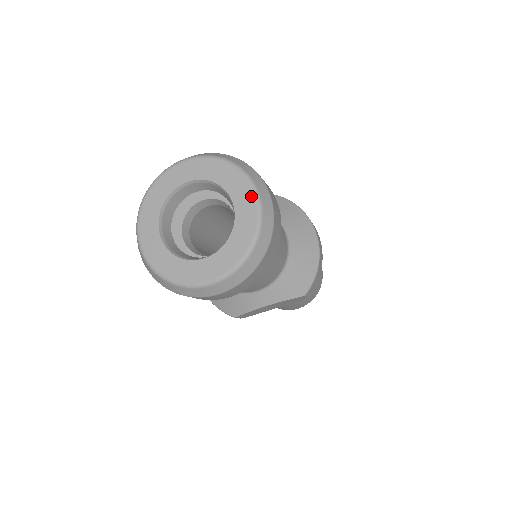
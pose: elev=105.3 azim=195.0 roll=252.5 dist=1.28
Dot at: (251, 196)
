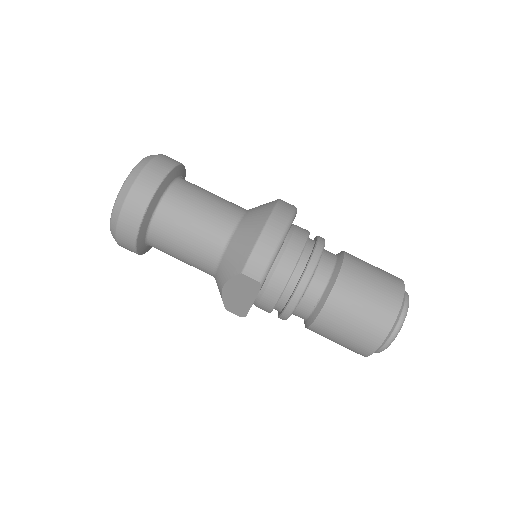
Dot at: occluded
